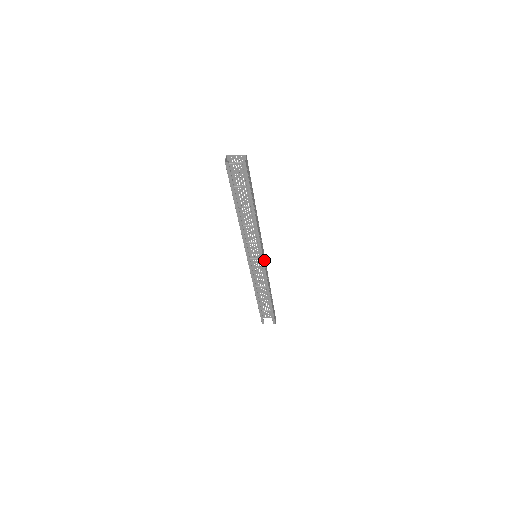
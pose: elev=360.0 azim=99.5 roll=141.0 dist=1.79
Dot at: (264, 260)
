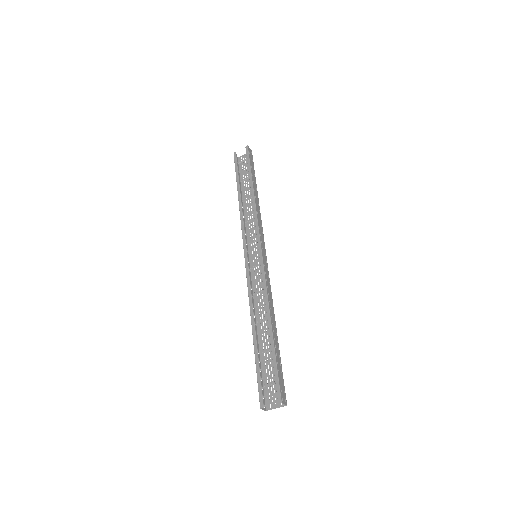
Dot at: (264, 256)
